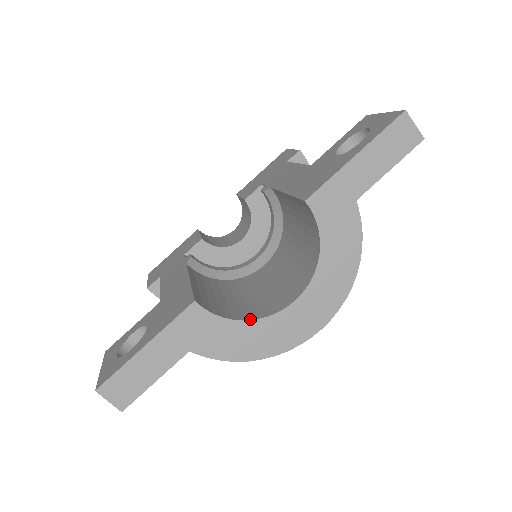
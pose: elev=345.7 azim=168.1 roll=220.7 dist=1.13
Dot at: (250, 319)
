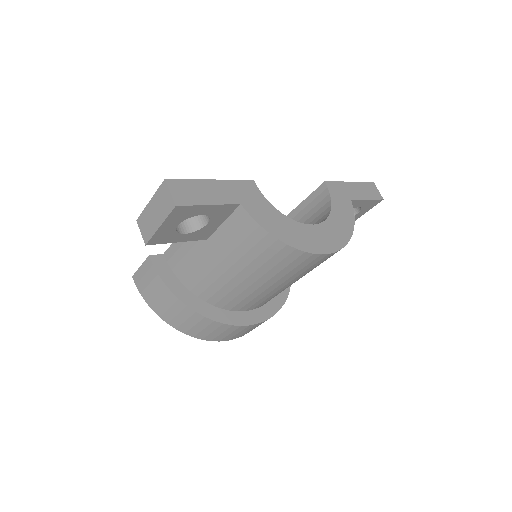
Dot at: (284, 215)
